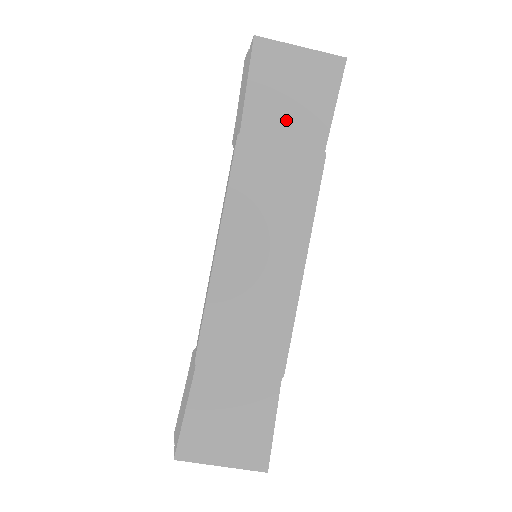
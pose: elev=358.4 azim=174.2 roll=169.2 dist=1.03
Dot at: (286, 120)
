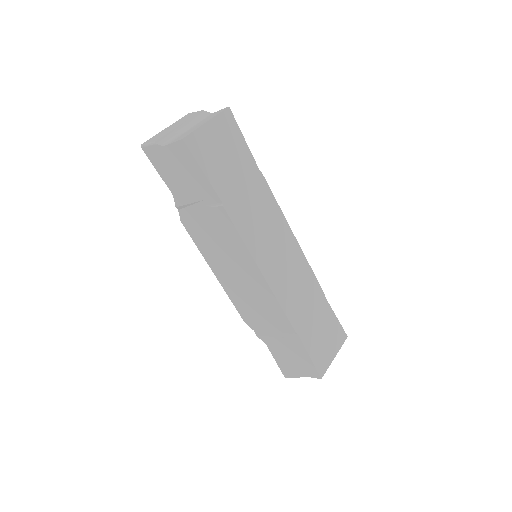
Dot at: (234, 173)
